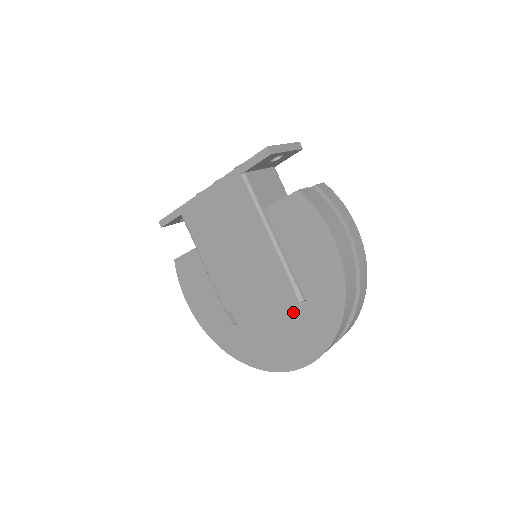
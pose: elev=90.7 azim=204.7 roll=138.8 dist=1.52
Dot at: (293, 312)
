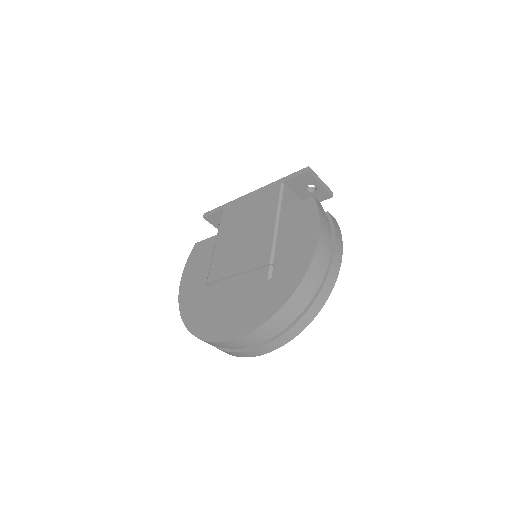
Dot at: (258, 287)
